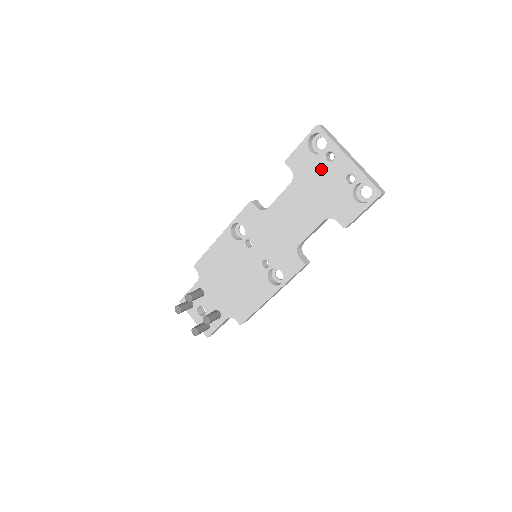
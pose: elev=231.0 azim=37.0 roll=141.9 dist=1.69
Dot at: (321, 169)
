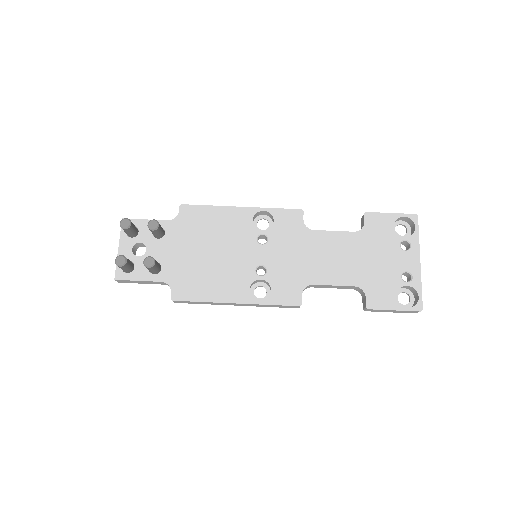
Dot at: (390, 247)
